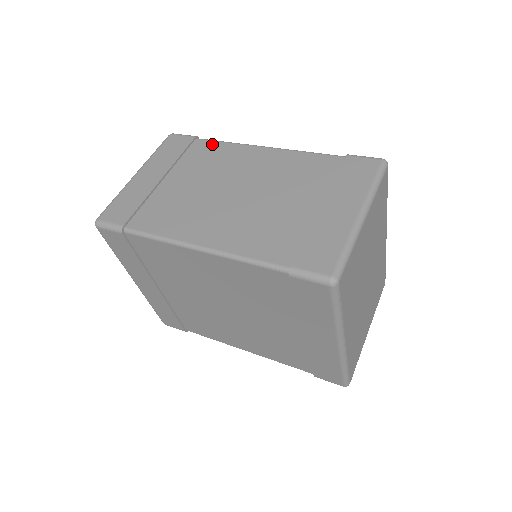
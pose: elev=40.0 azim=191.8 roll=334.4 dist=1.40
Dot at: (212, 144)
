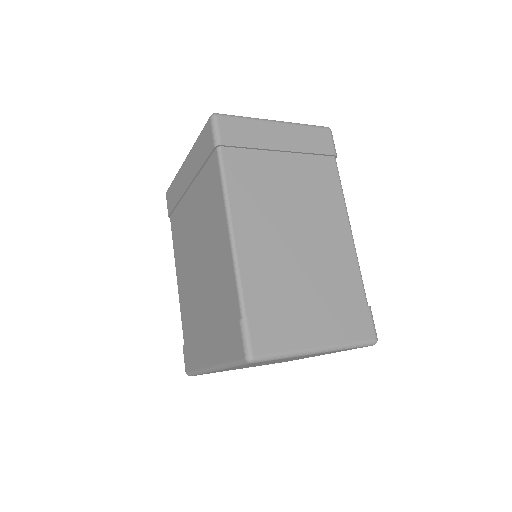
Dot at: (335, 176)
